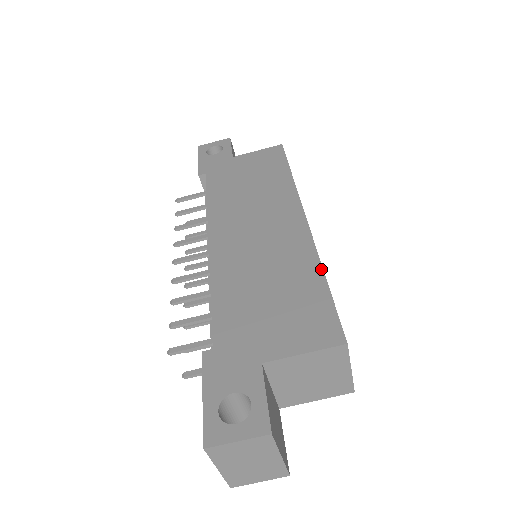
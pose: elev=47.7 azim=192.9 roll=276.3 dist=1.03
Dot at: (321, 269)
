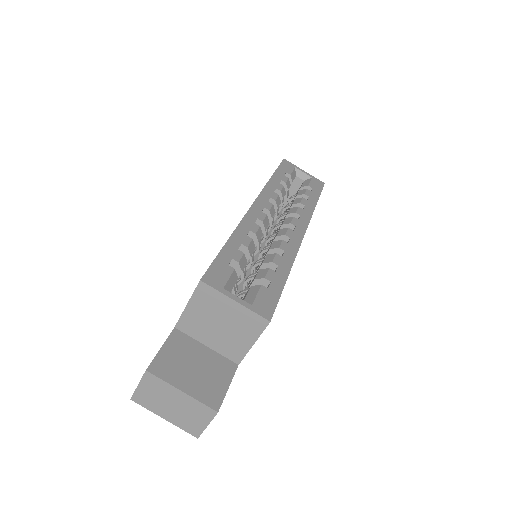
Dot at: (230, 236)
